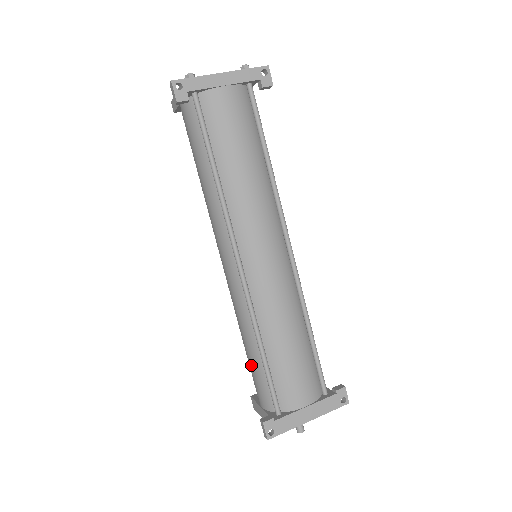
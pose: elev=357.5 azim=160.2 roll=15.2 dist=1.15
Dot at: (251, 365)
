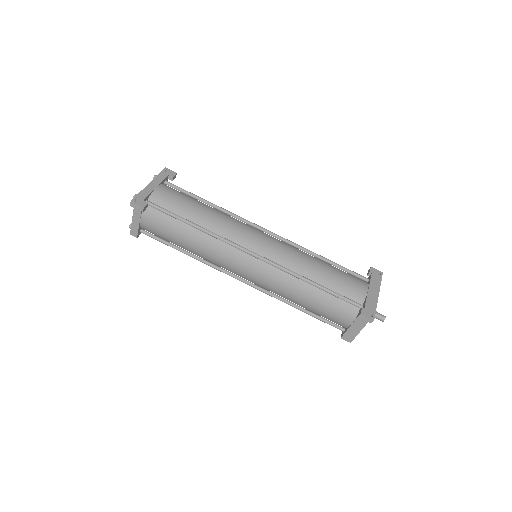
Dot at: (320, 306)
